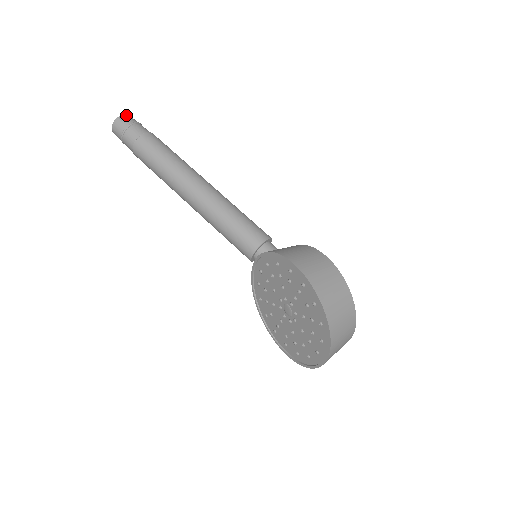
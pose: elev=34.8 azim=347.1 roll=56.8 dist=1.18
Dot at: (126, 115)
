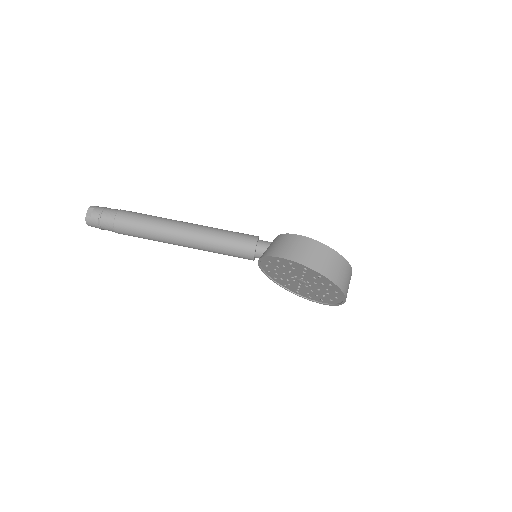
Dot at: (90, 209)
